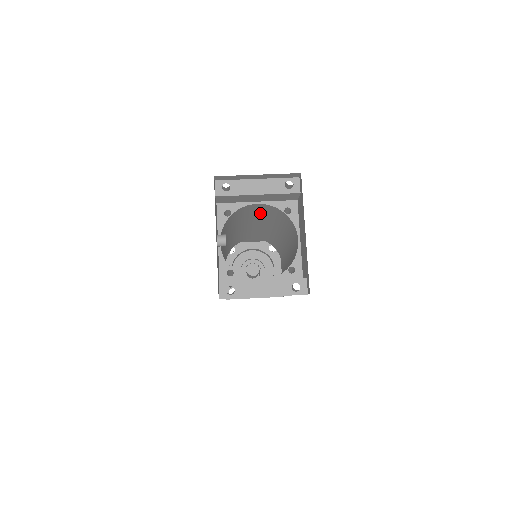
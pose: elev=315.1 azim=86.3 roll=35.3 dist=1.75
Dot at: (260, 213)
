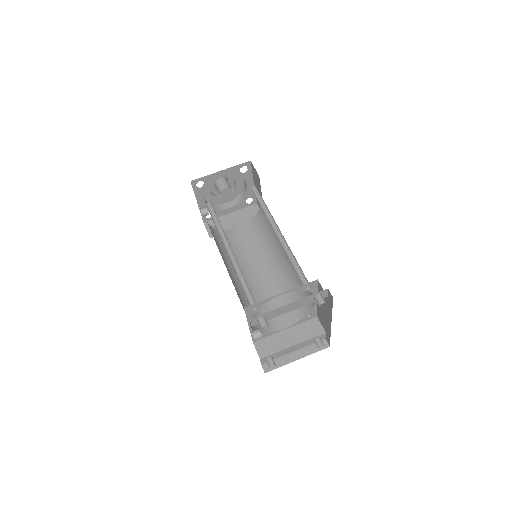
Dot at: occluded
